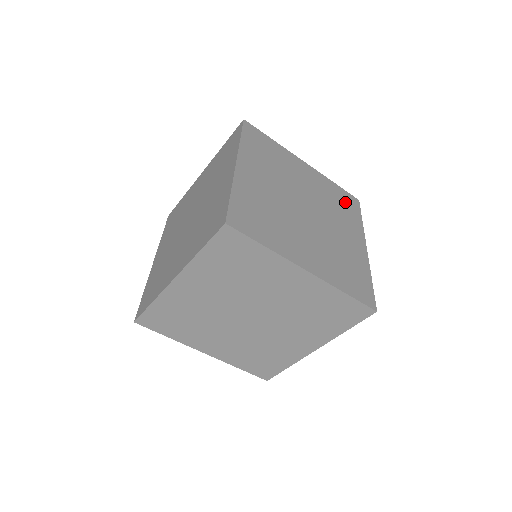
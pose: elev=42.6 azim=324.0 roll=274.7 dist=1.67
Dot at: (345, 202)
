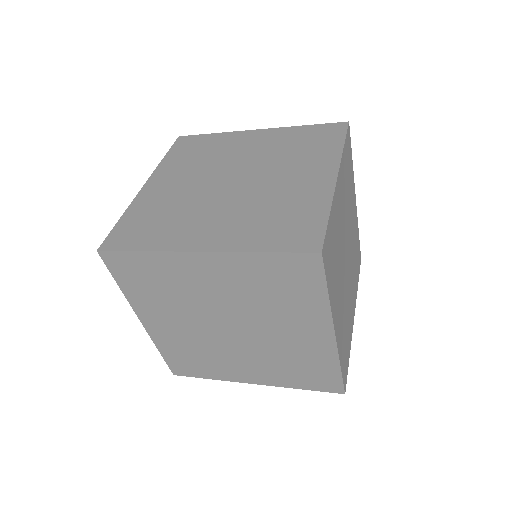
Dot at: (348, 162)
